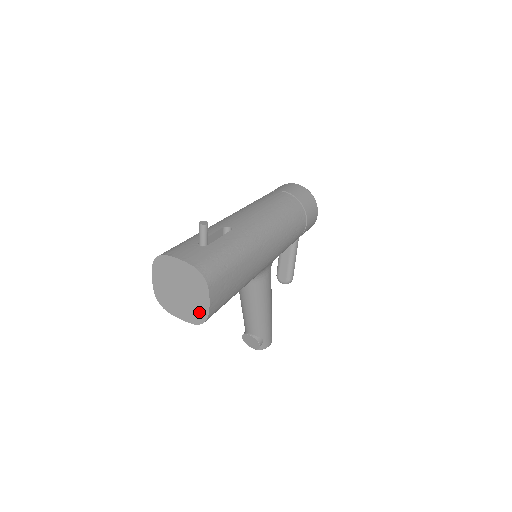
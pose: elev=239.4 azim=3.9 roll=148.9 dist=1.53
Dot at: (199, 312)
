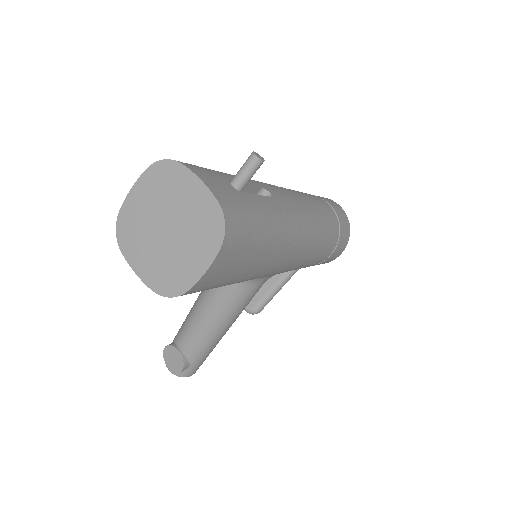
Dot at: (177, 277)
